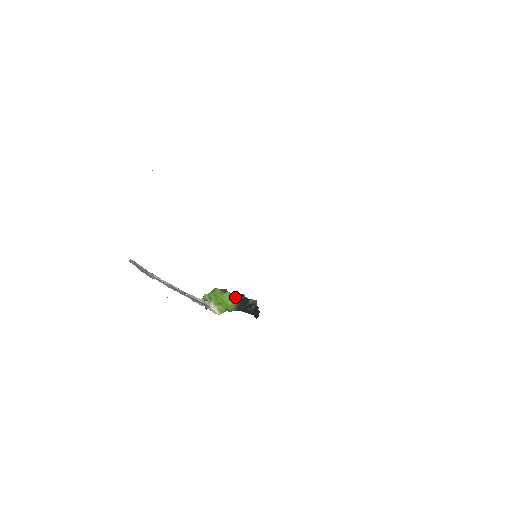
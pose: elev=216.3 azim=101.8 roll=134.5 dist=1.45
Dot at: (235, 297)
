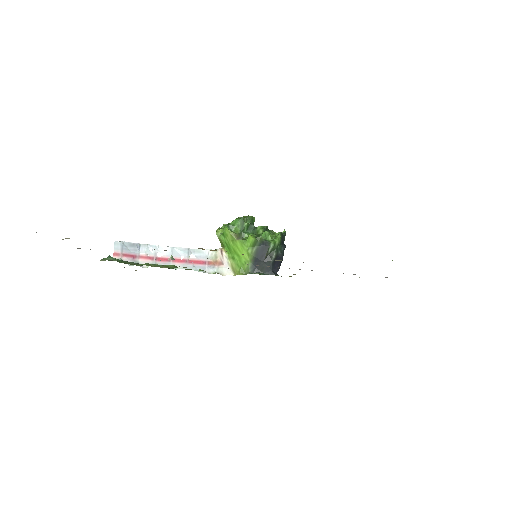
Dot at: (250, 247)
